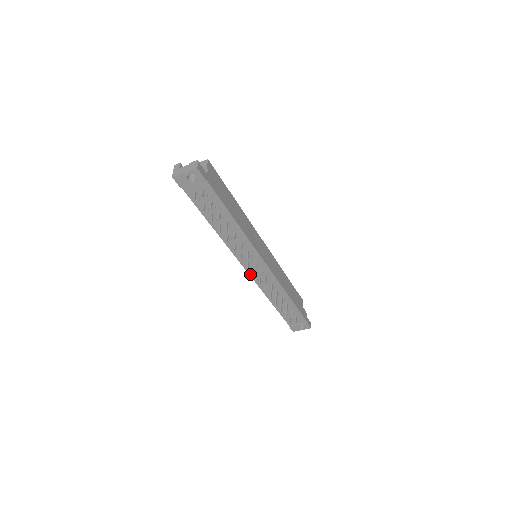
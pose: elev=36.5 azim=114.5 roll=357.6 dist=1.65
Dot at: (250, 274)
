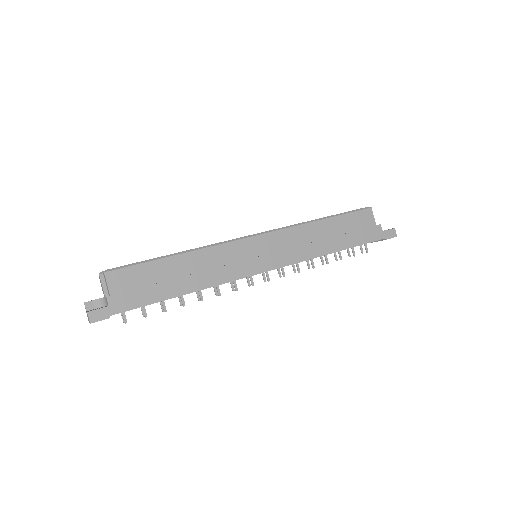
Dot at: occluded
